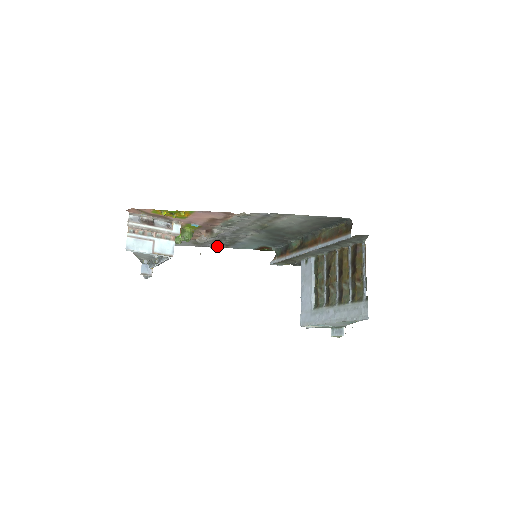
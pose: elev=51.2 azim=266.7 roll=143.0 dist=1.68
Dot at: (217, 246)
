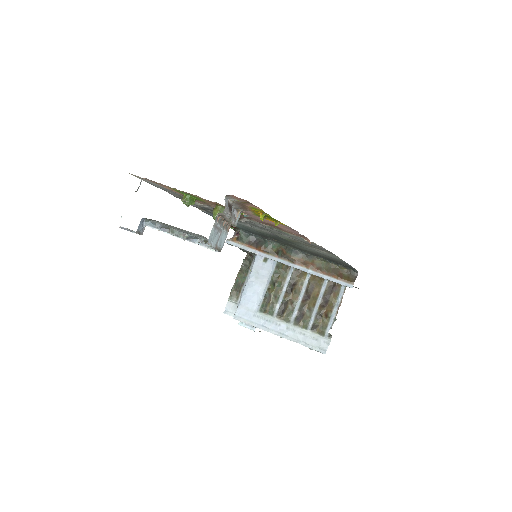
Dot at: occluded
